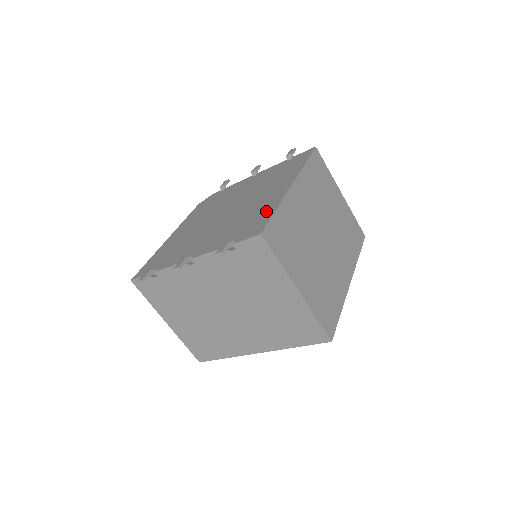
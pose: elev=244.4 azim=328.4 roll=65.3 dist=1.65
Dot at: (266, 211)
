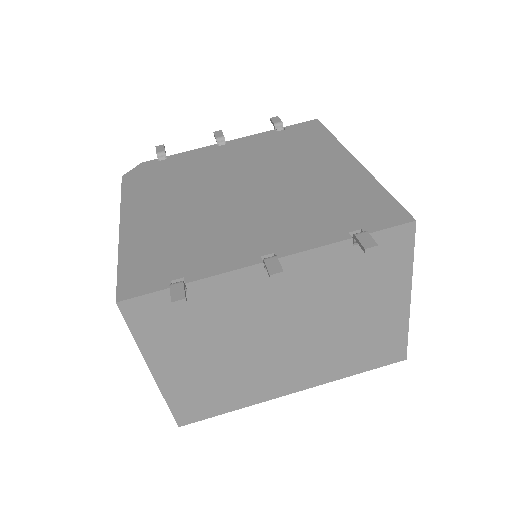
Dot at: (364, 190)
